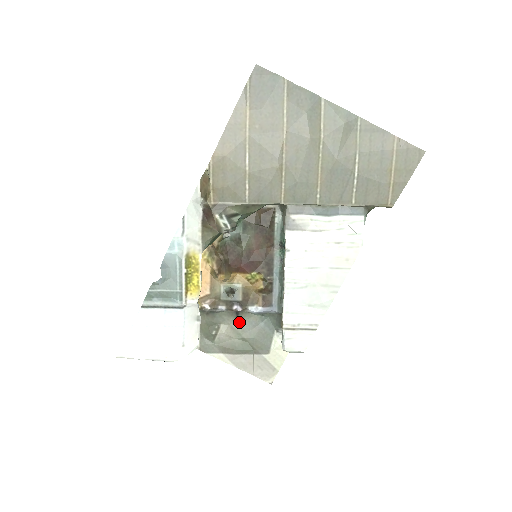
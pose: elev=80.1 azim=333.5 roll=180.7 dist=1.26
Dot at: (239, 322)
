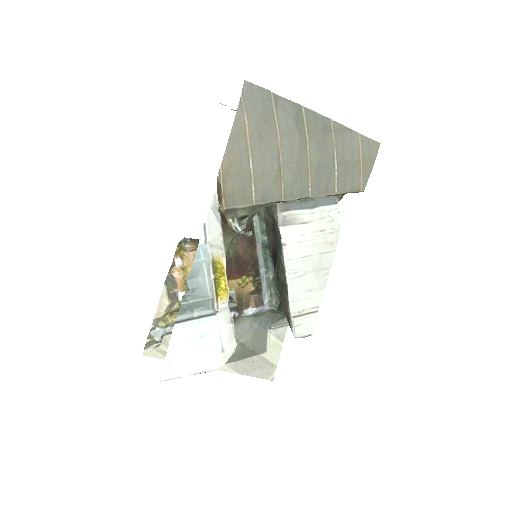
Dot at: (235, 328)
